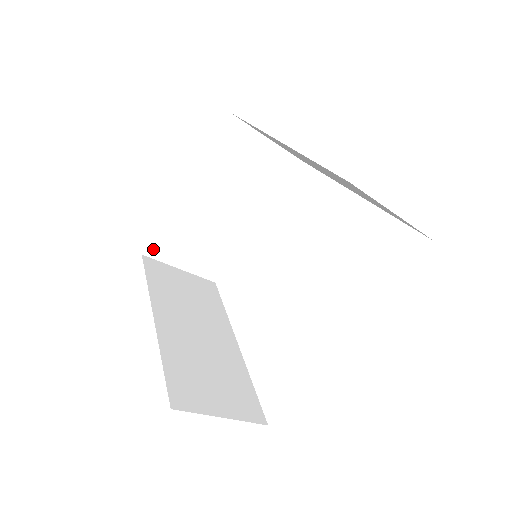
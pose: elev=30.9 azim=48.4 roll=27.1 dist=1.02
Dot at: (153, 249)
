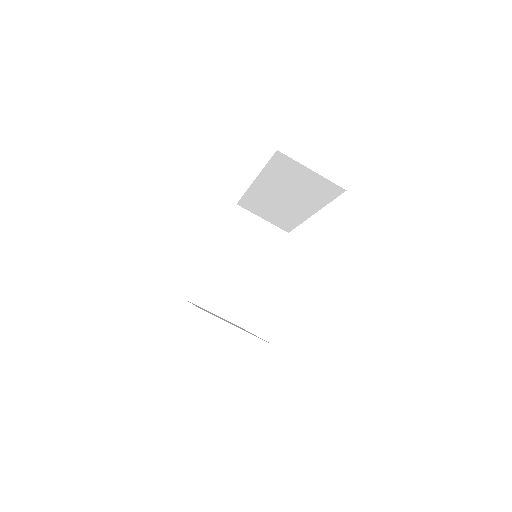
Dot at: (195, 297)
